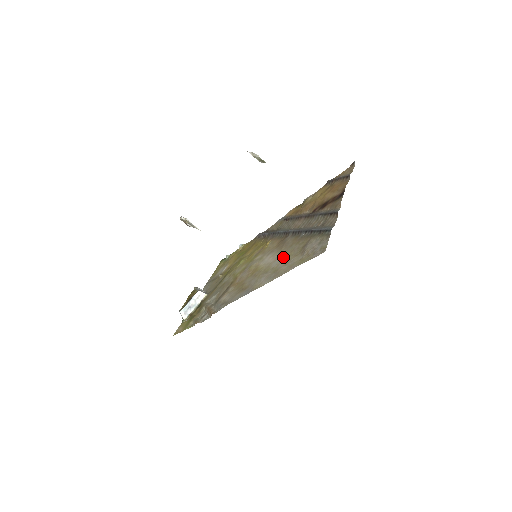
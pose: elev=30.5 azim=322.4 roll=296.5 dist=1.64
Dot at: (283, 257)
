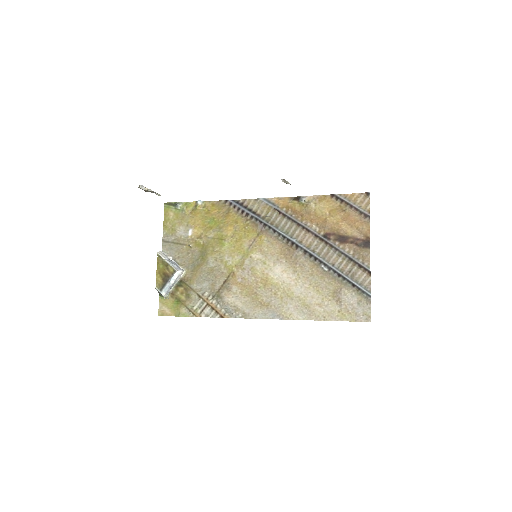
Dot at: (308, 288)
